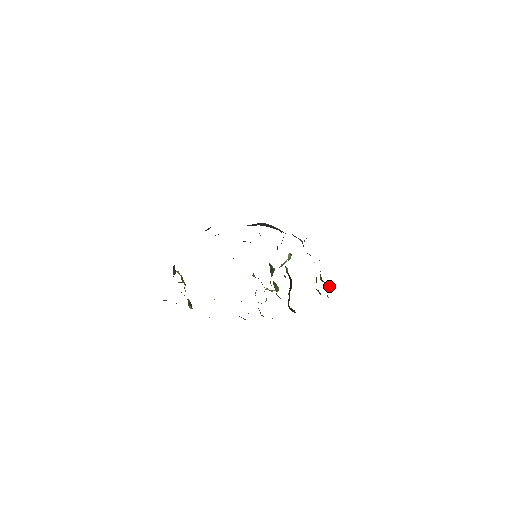
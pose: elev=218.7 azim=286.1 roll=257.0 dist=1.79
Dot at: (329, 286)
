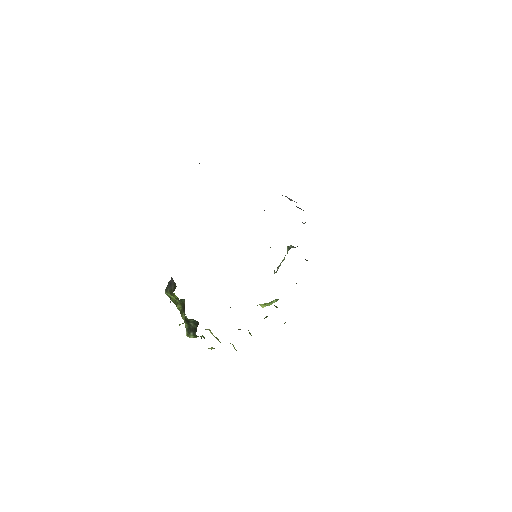
Dot at: occluded
